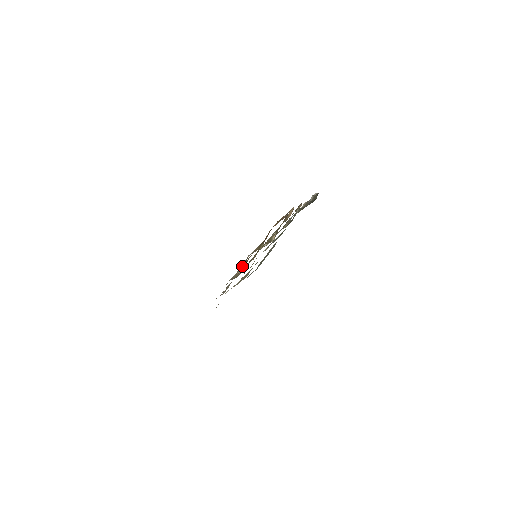
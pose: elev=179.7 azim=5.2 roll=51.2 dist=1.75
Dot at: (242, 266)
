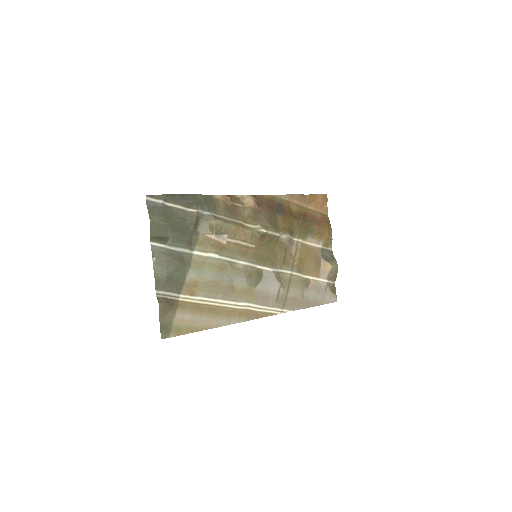
Dot at: (306, 265)
